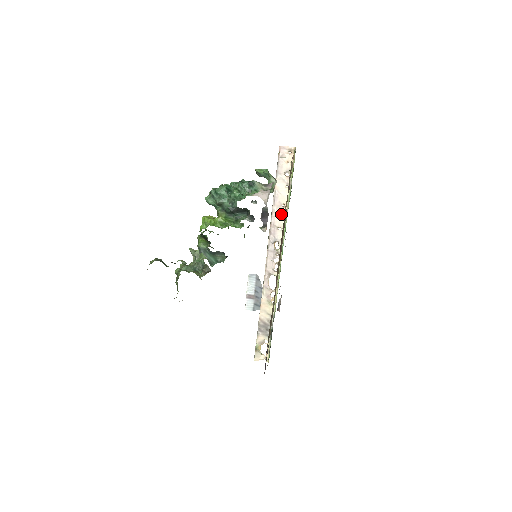
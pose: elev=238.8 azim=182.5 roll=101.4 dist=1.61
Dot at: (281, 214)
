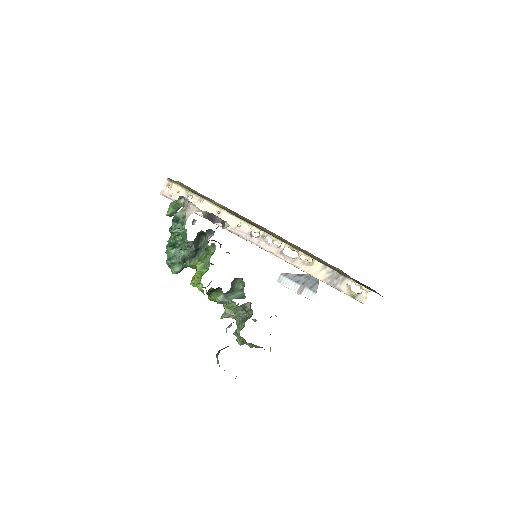
Dot at: (226, 218)
